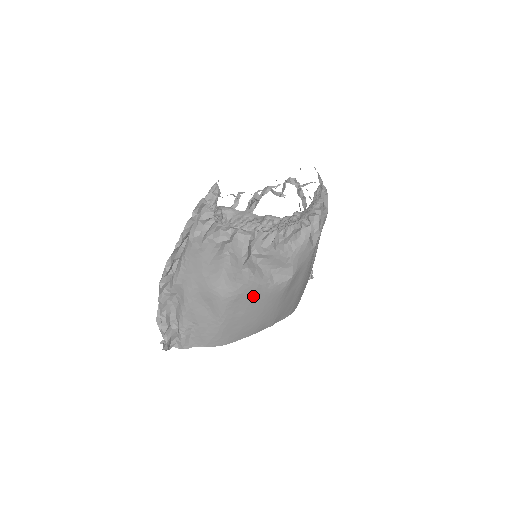
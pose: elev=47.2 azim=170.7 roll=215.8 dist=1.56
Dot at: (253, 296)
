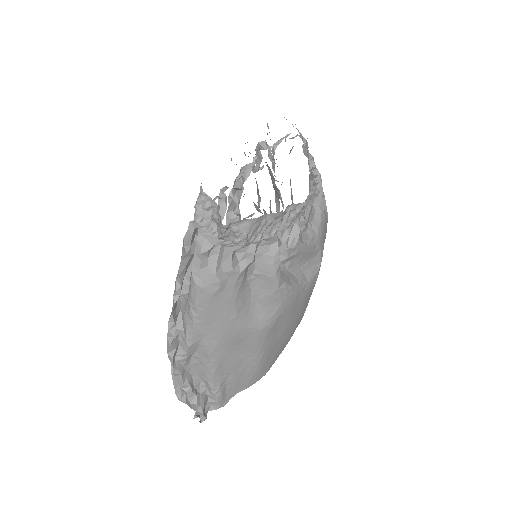
Dot at: (292, 309)
